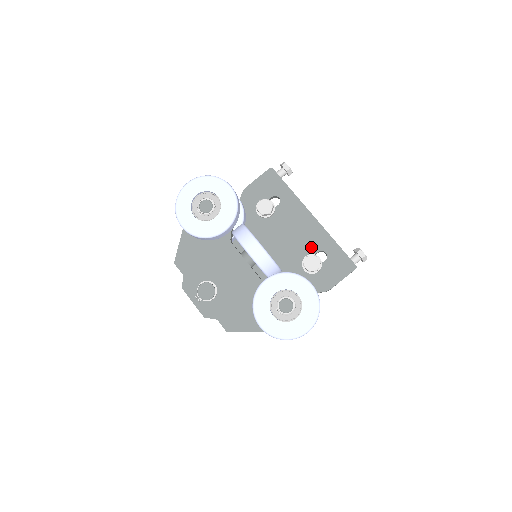
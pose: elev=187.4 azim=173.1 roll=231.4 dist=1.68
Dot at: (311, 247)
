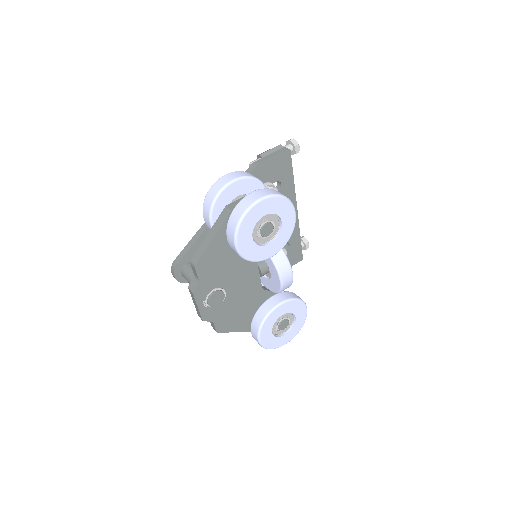
Dot at: occluded
